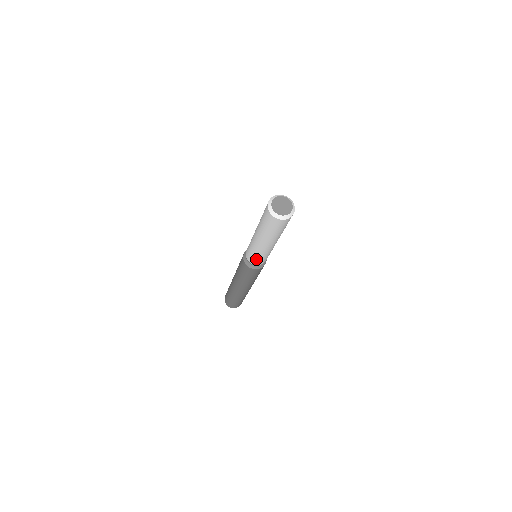
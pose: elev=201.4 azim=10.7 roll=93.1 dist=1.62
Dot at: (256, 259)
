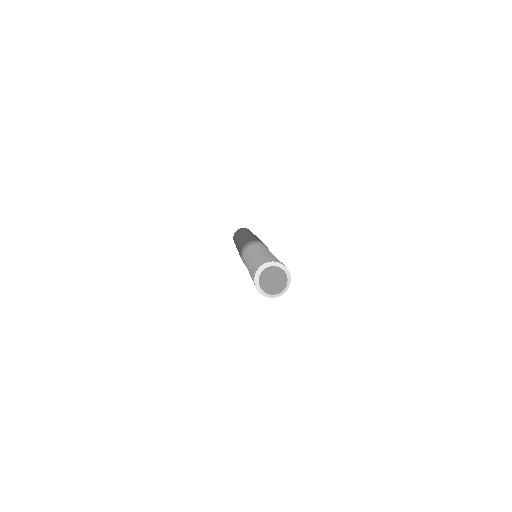
Dot at: occluded
